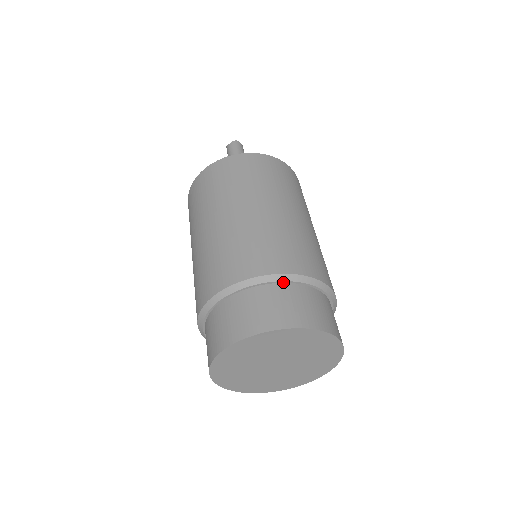
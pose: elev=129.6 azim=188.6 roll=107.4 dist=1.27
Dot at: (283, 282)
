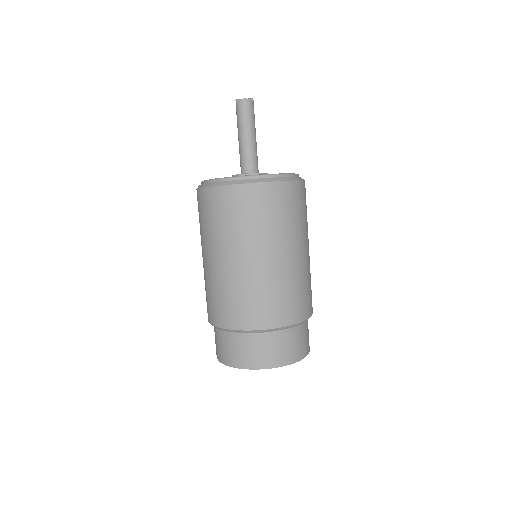
Dot at: (256, 332)
